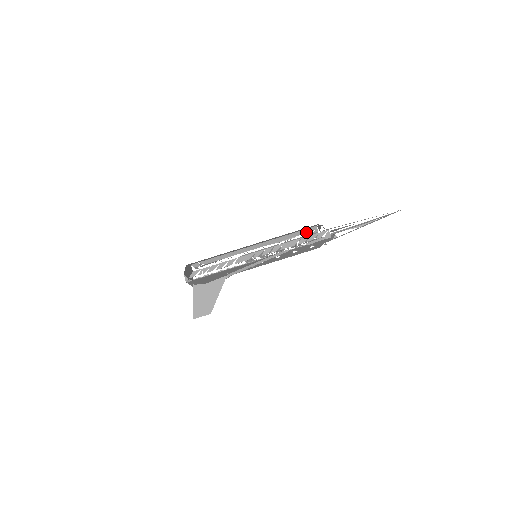
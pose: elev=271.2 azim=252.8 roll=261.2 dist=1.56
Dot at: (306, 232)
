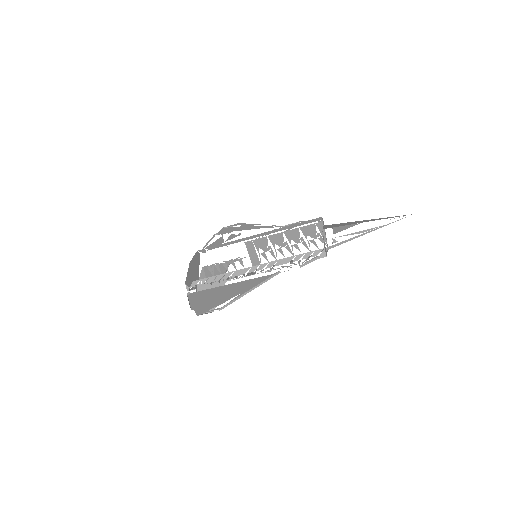
Dot at: (311, 222)
